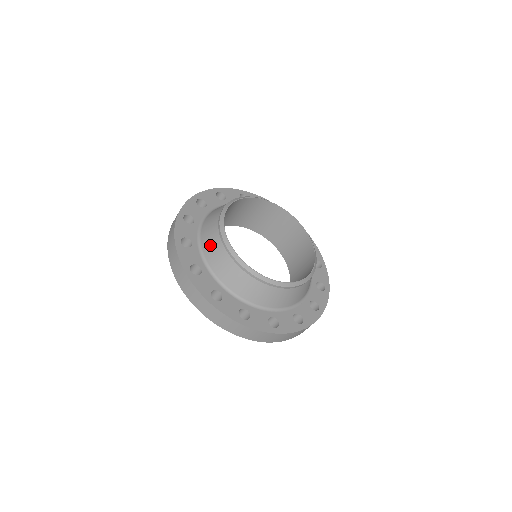
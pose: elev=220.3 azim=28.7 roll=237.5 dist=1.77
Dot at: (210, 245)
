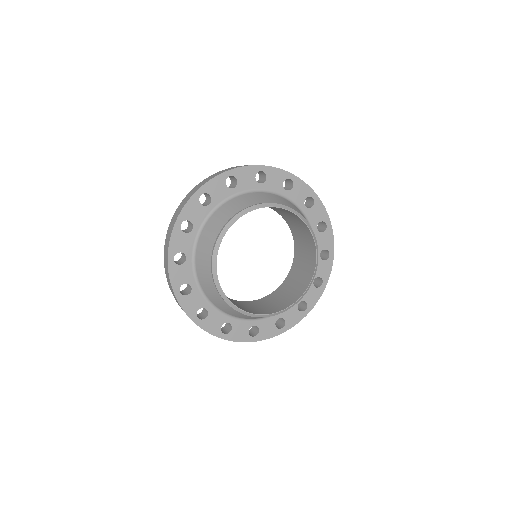
Dot at: (209, 291)
